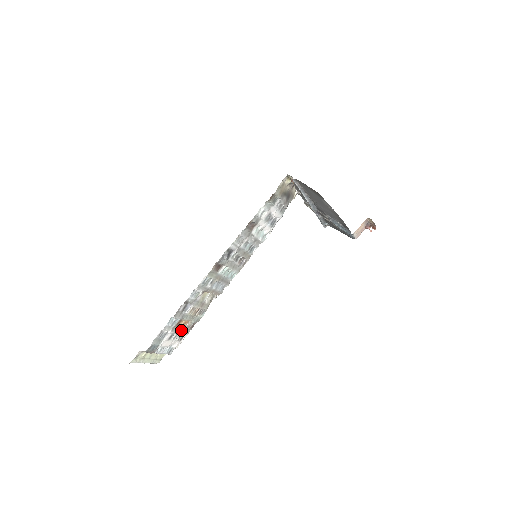
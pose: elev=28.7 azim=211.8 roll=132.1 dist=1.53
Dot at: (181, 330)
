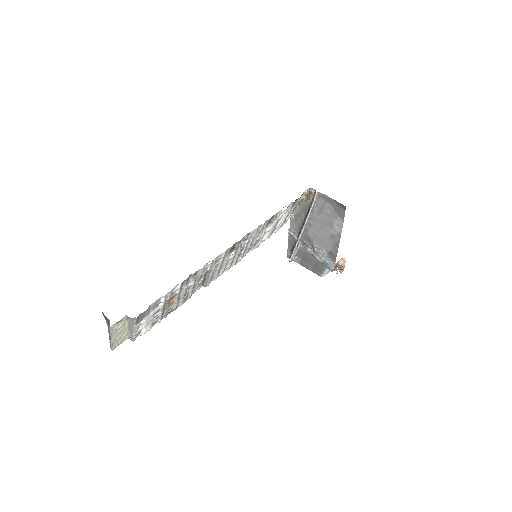
Dot at: (163, 311)
